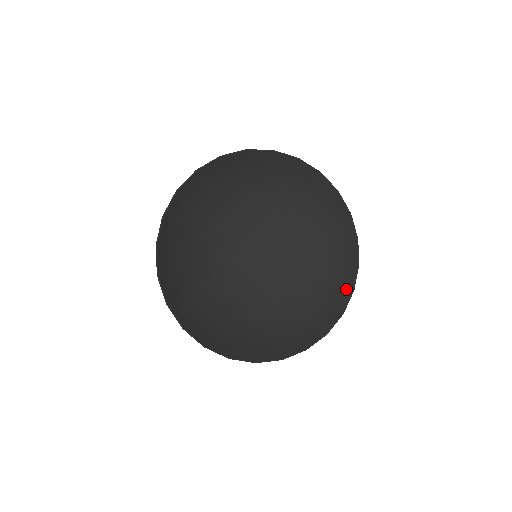
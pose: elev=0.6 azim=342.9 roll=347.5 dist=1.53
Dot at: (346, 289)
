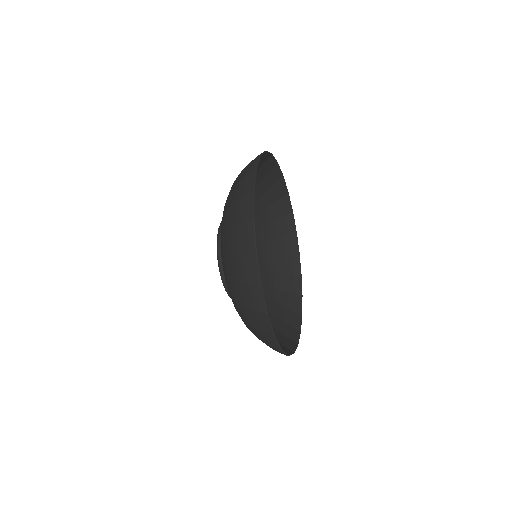
Dot at: (296, 275)
